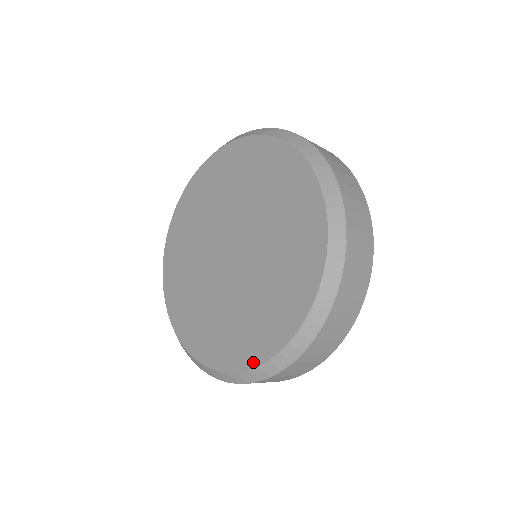
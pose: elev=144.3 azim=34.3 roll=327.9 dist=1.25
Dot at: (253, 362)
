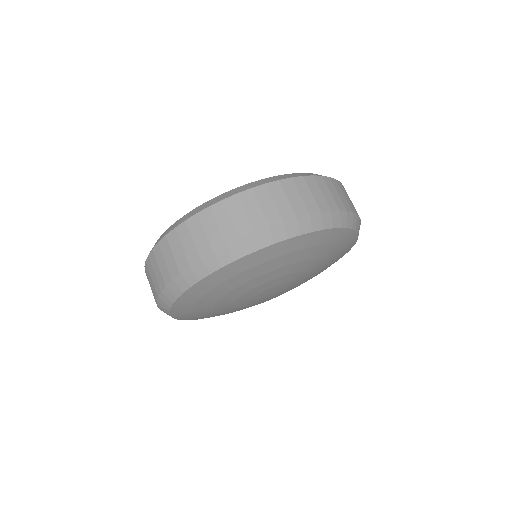
Dot at: occluded
